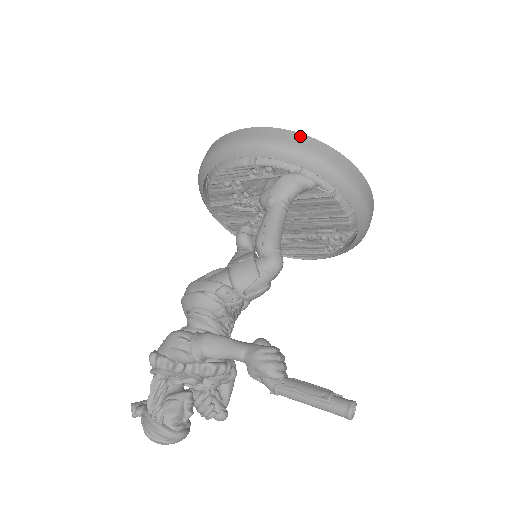
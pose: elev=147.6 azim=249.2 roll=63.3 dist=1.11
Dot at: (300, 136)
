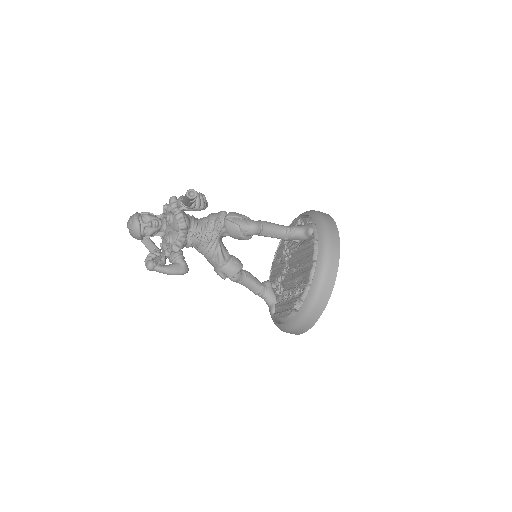
Dot at: (328, 215)
